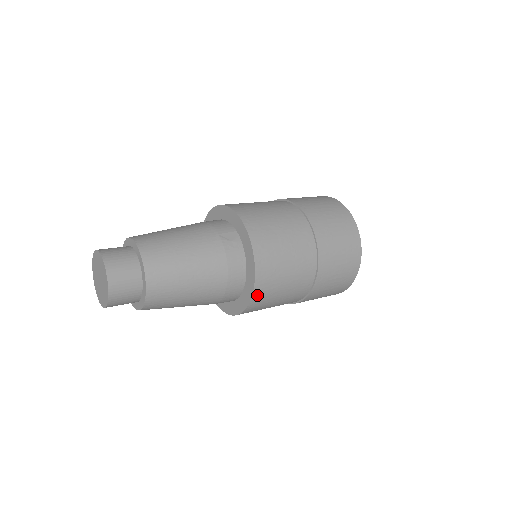
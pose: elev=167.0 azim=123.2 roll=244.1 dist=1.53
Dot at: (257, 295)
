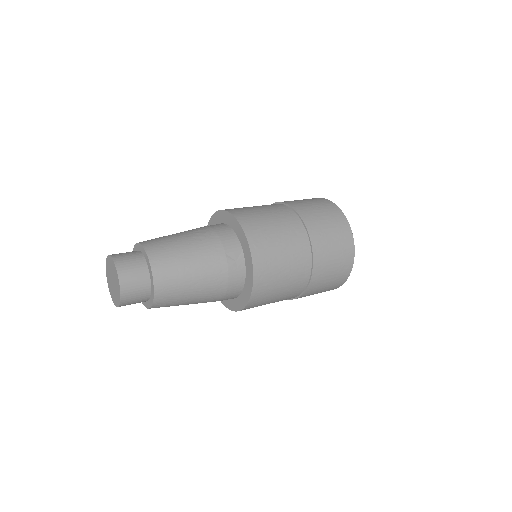
Dot at: (249, 306)
